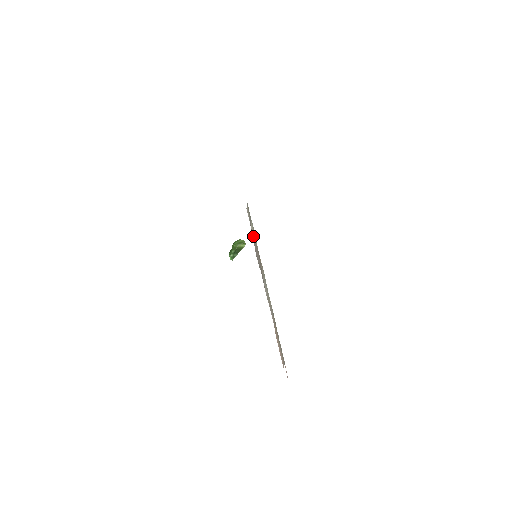
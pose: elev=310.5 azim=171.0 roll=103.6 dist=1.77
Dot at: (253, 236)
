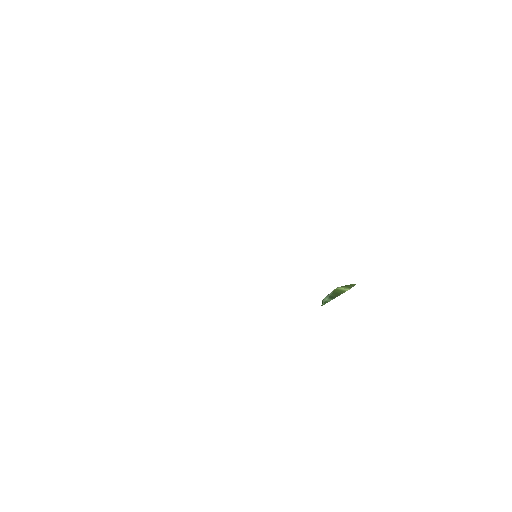
Dot at: occluded
